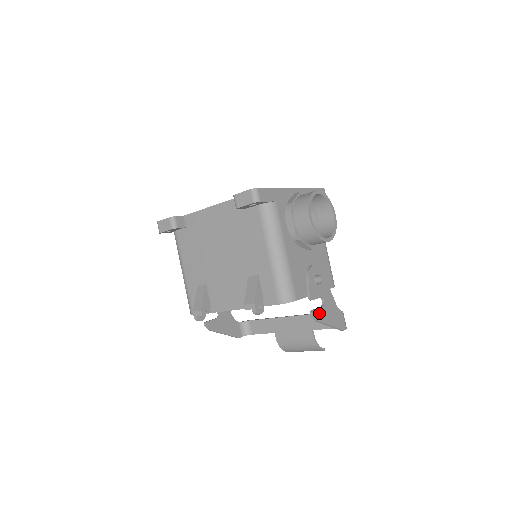
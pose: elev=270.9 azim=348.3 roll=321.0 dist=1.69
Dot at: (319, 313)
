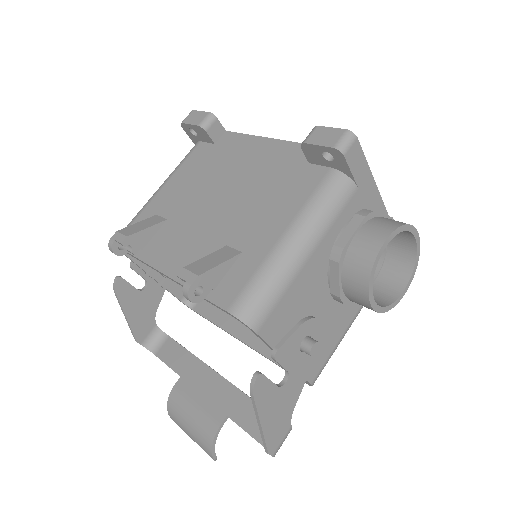
Dot at: (265, 388)
